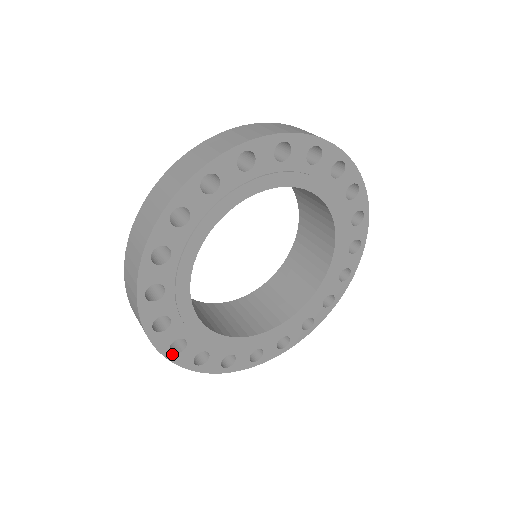
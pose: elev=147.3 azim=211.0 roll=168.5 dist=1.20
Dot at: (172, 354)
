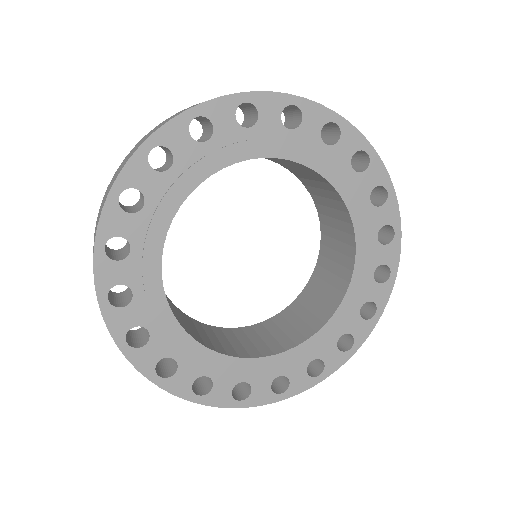
Dot at: (108, 302)
